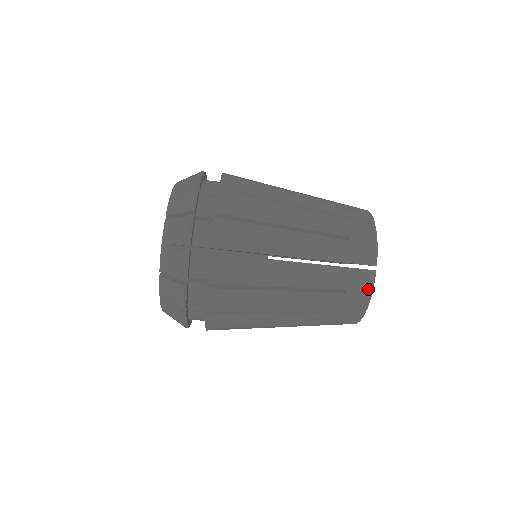
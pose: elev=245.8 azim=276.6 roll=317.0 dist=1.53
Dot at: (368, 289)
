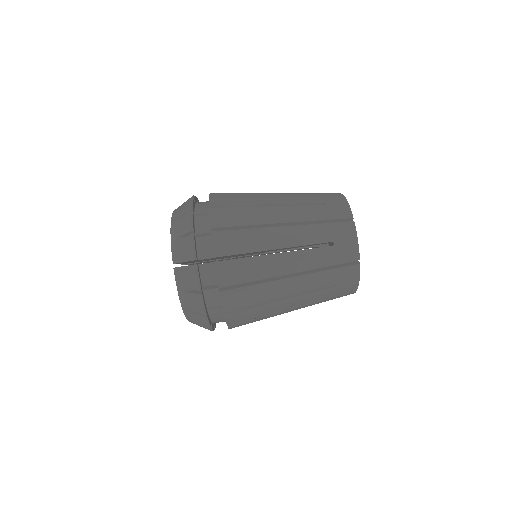
Dot at: (355, 278)
